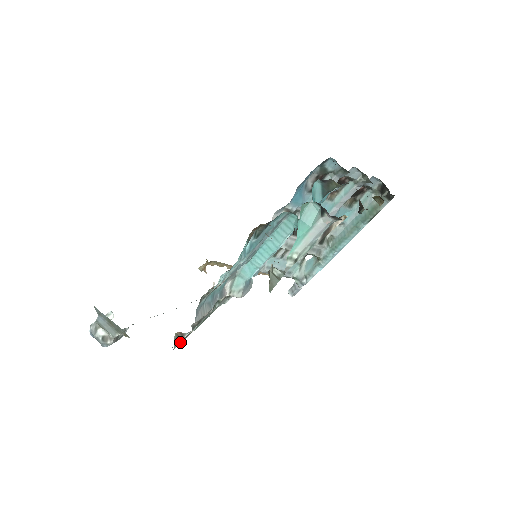
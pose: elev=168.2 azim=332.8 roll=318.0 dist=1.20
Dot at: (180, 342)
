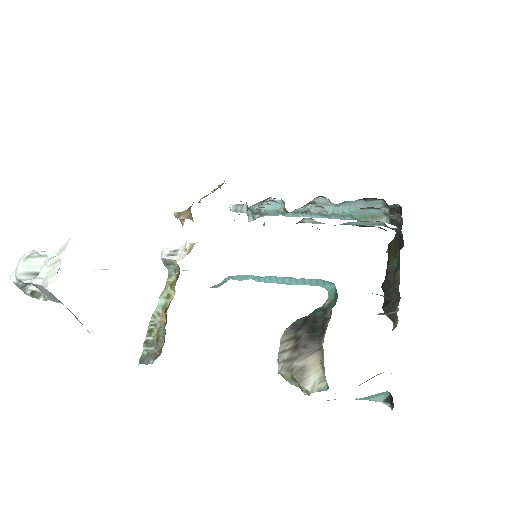
Dot at: (148, 345)
